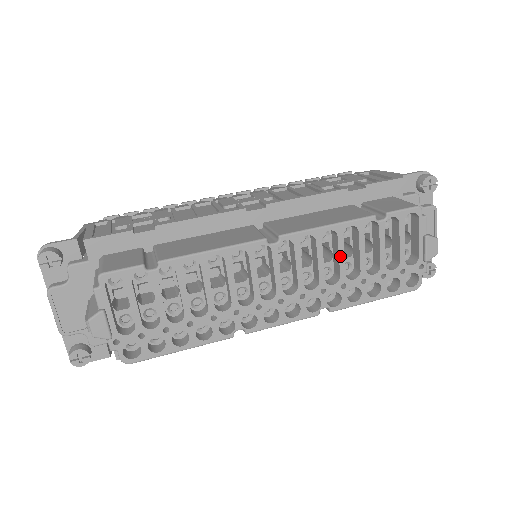
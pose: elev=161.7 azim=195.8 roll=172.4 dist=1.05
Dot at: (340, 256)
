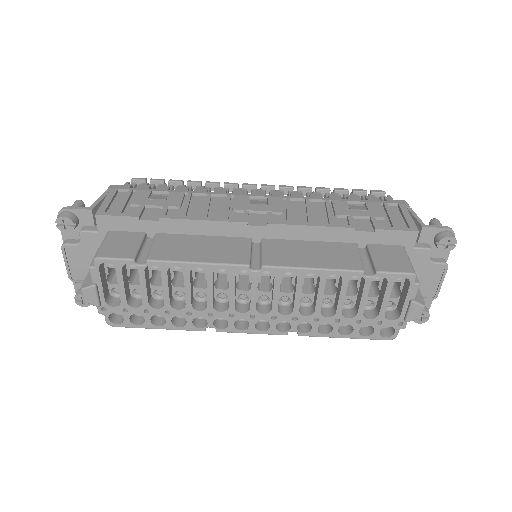
Dot at: (318, 296)
